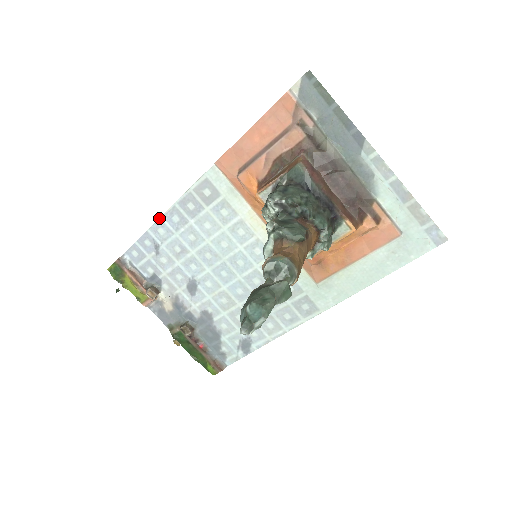
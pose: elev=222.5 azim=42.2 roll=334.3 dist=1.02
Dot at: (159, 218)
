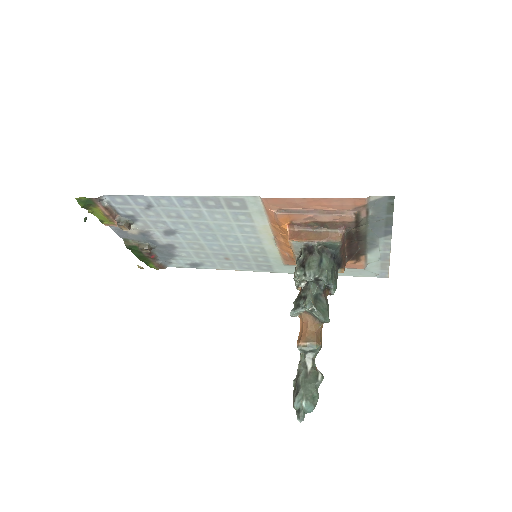
Dot at: occluded
